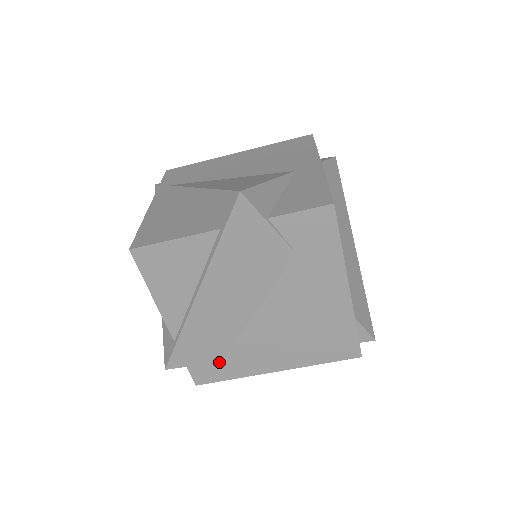
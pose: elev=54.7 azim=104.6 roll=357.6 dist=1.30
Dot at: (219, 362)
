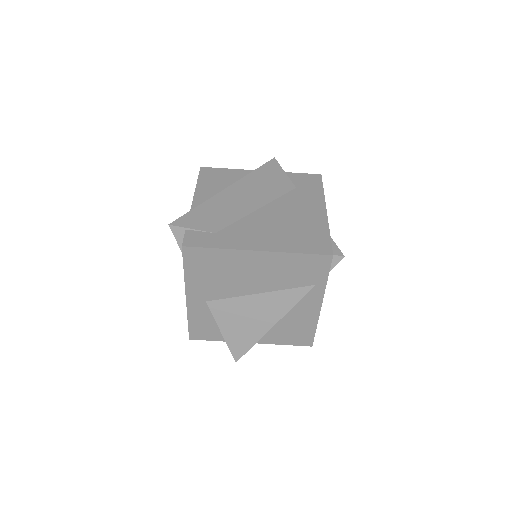
Dot at: (214, 233)
